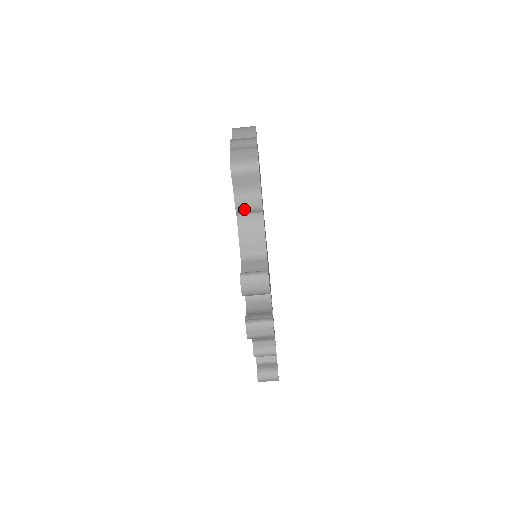
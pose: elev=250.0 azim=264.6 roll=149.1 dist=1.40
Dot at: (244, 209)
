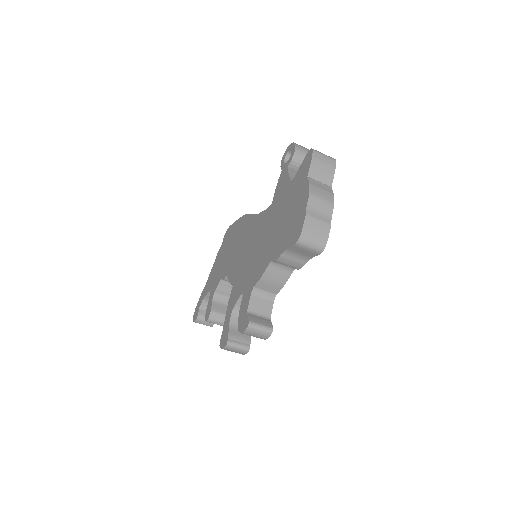
Dot at: (283, 263)
